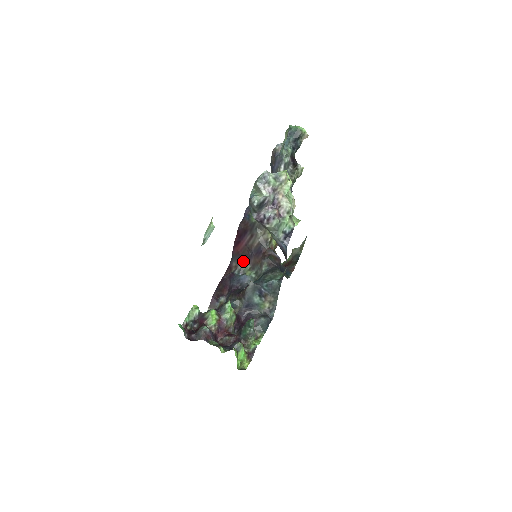
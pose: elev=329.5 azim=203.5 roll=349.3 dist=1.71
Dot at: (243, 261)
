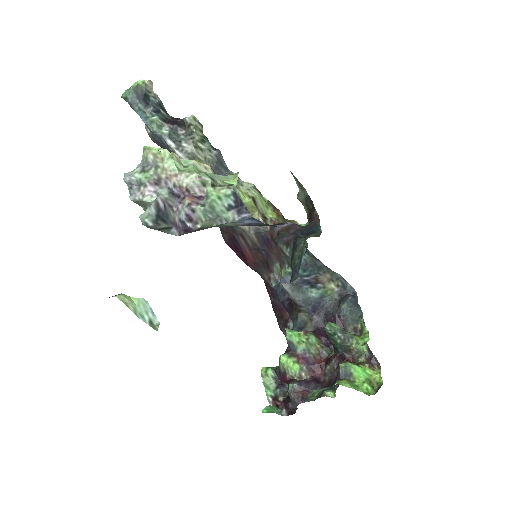
Dot at: (268, 266)
